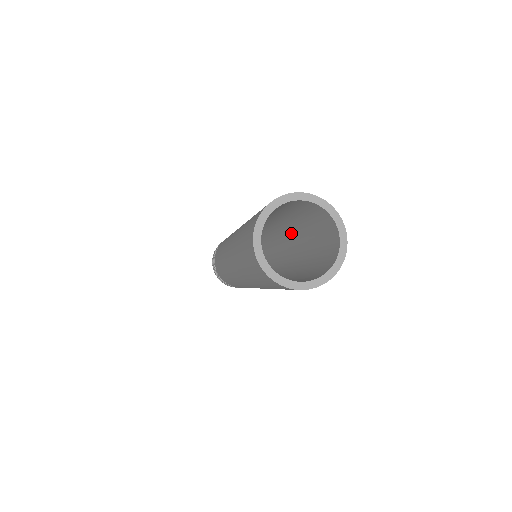
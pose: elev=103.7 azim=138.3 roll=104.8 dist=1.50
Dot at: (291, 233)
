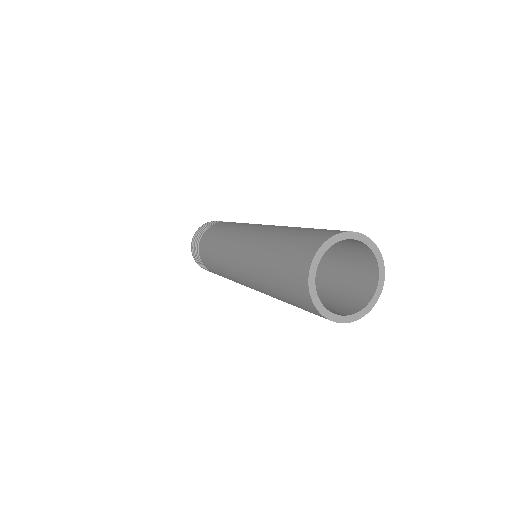
Dot at: occluded
